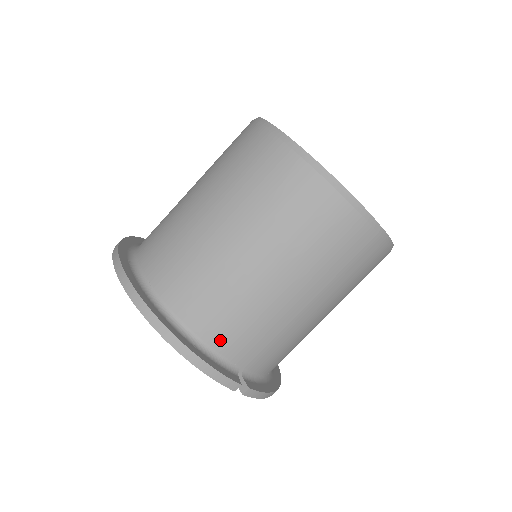
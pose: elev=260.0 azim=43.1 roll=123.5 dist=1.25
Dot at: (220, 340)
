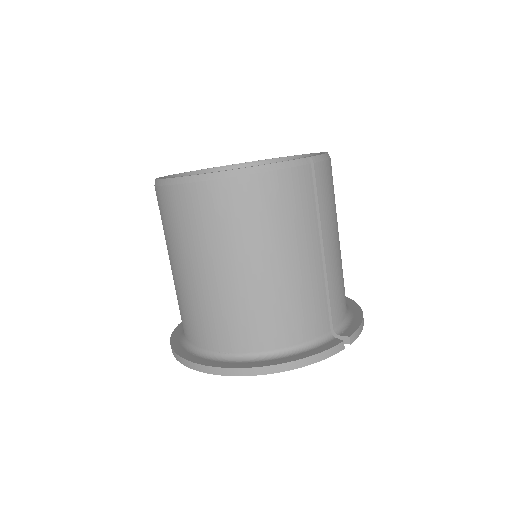
Dot at: (302, 334)
